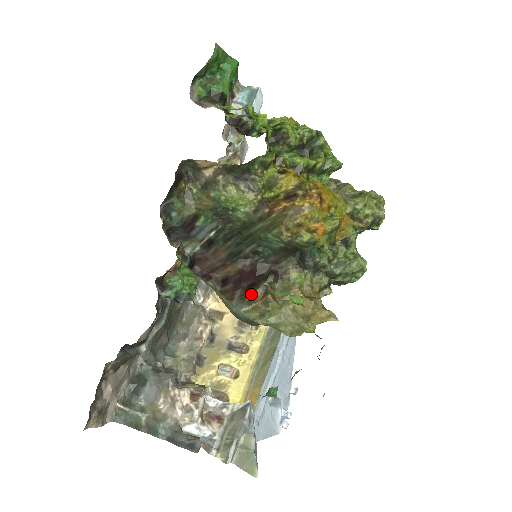
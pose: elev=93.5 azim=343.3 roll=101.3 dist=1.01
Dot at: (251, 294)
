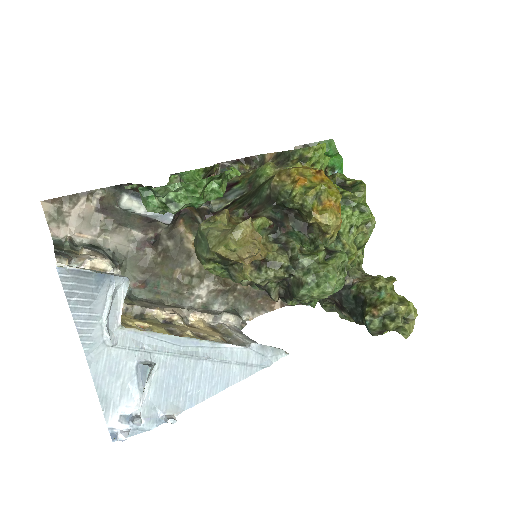
Dot at: occluded
